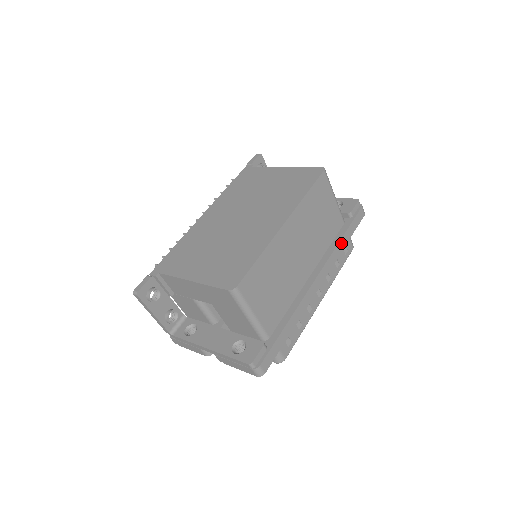
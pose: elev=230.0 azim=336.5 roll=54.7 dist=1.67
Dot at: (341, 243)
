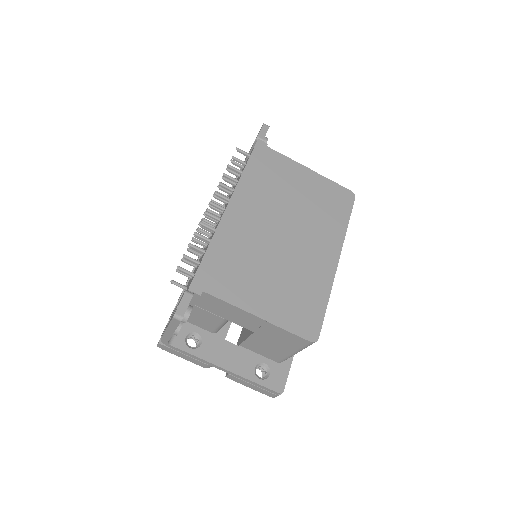
Dot at: occluded
